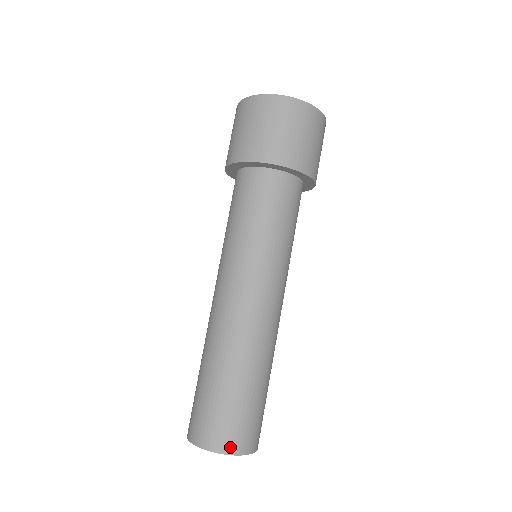
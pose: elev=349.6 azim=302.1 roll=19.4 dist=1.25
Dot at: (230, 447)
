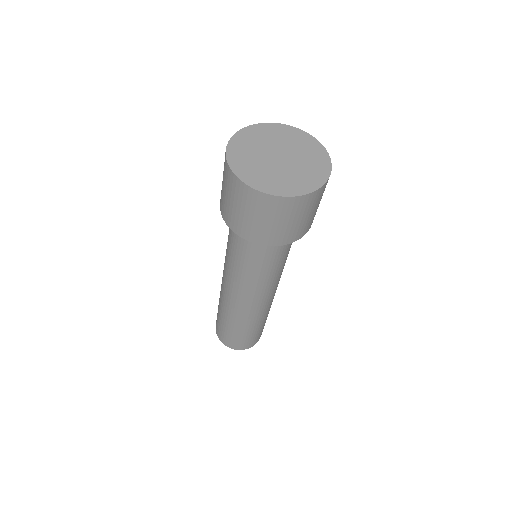
Dot at: (258, 340)
